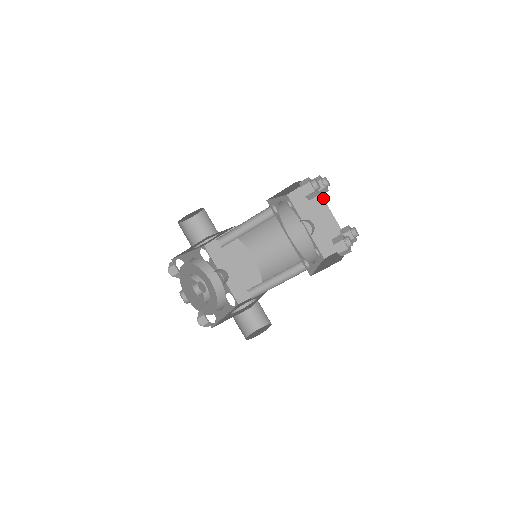
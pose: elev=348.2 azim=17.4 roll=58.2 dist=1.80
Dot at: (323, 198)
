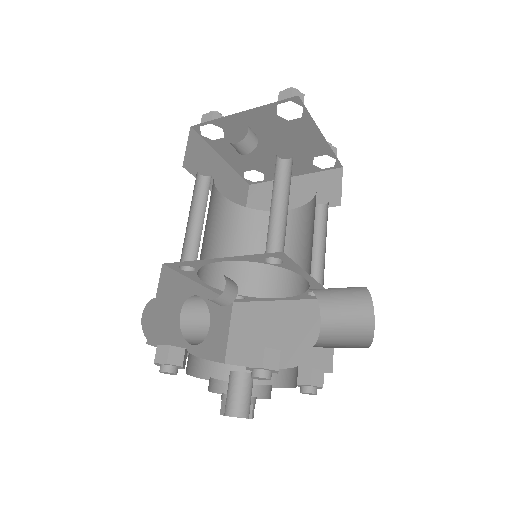
Dot at: occluded
